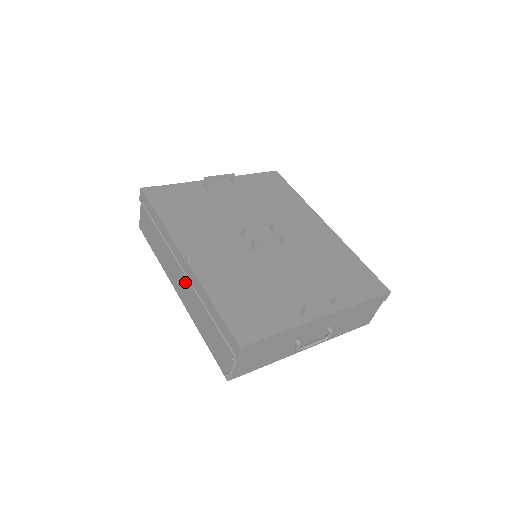
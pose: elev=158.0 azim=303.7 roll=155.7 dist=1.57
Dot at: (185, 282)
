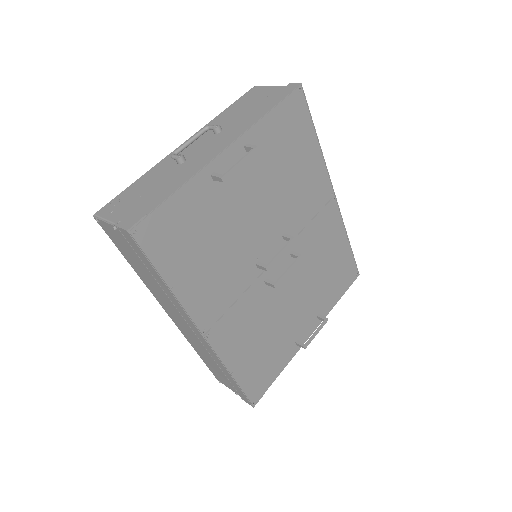
Dot at: (191, 333)
